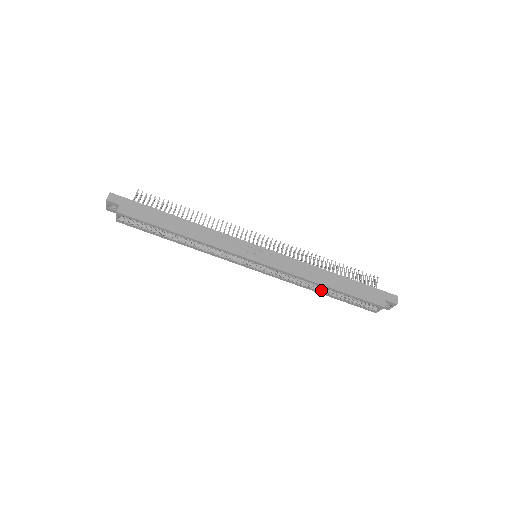
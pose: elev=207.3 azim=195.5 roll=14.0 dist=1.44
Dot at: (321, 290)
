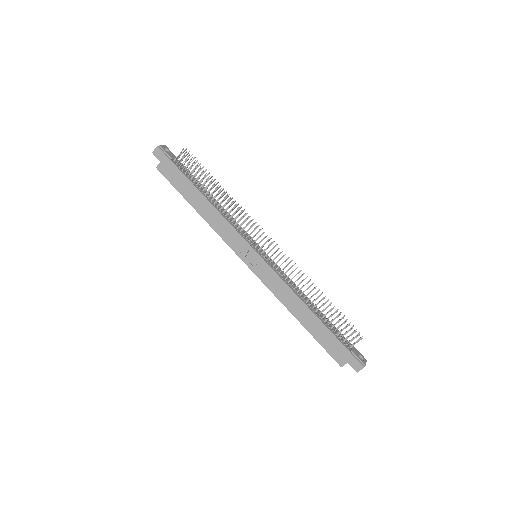
Dot at: occluded
